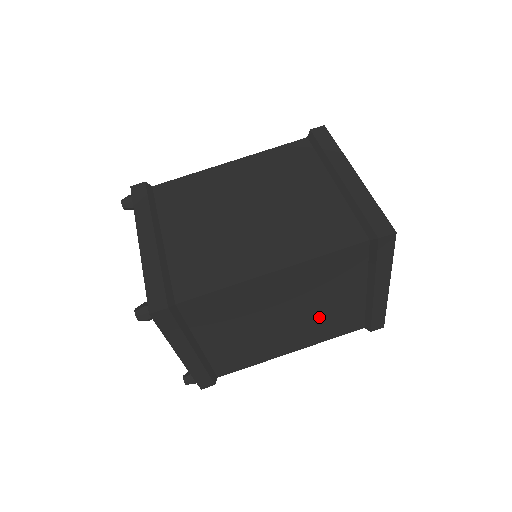
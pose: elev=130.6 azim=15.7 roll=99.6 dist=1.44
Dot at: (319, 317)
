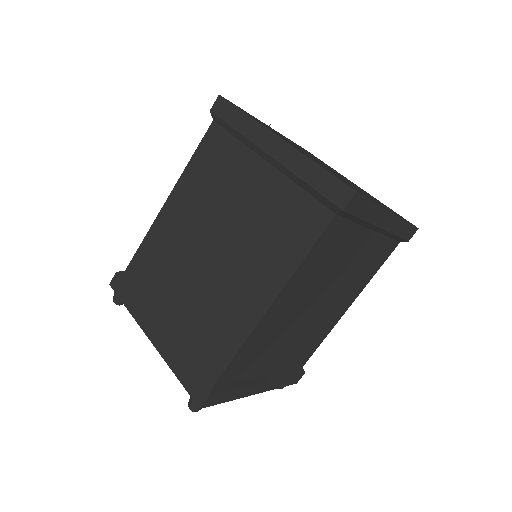
Dot at: (348, 278)
